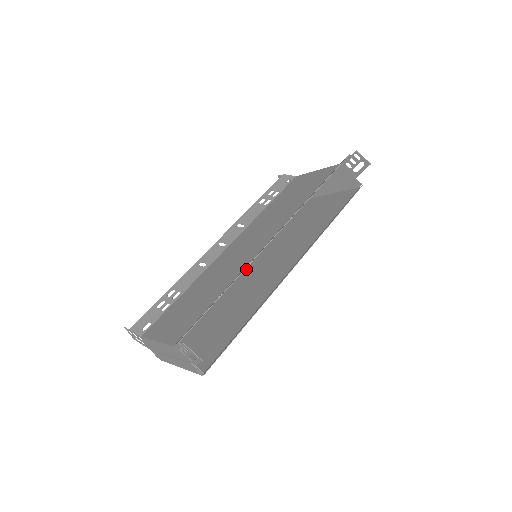
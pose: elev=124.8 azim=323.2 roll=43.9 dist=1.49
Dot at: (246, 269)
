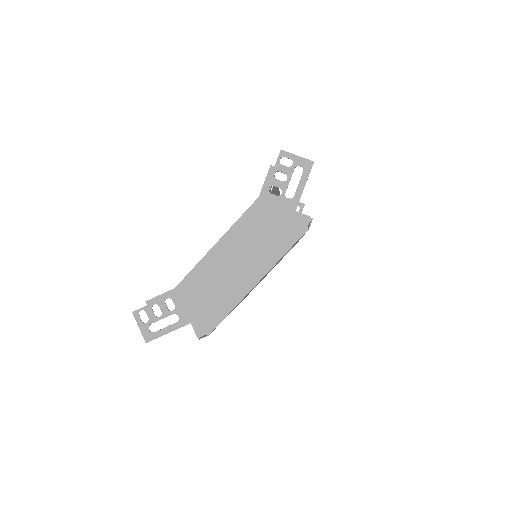
Dot at: occluded
